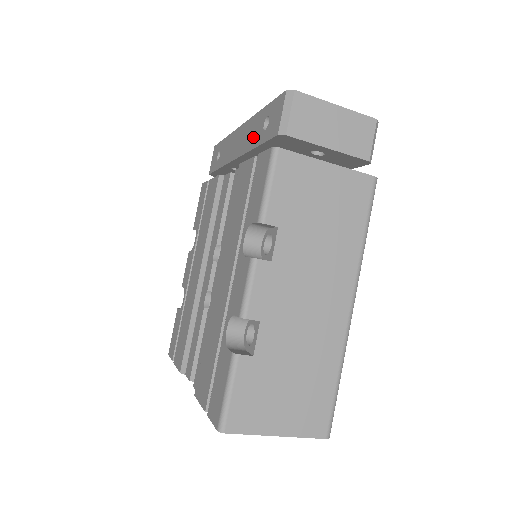
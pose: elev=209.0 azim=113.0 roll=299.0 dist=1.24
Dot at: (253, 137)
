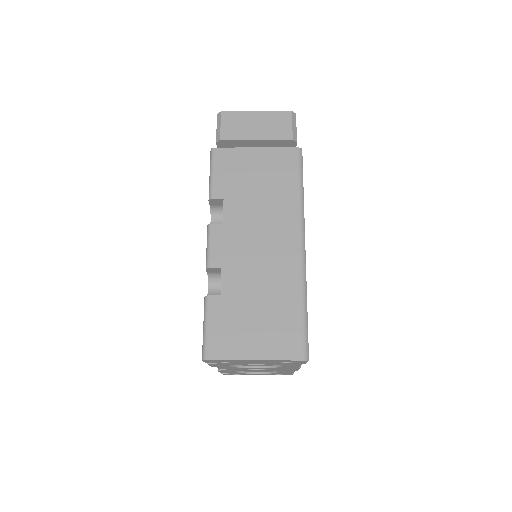
Dot at: occluded
